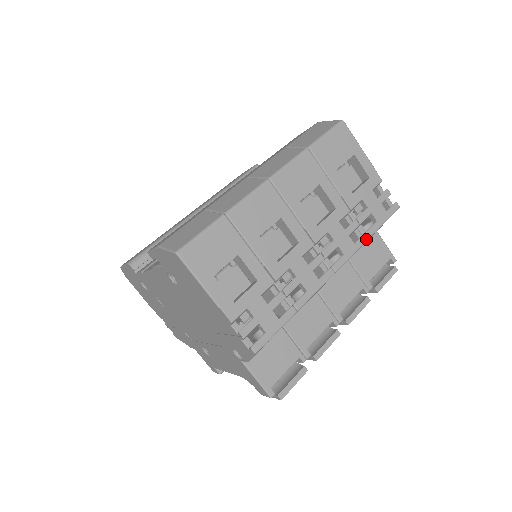
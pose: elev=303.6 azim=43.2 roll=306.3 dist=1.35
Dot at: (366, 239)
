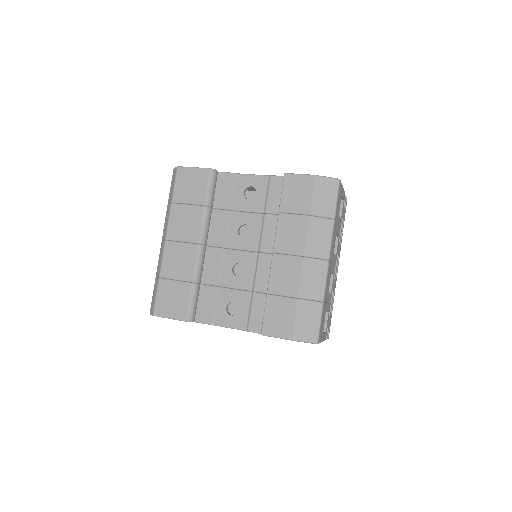
Dot at: (342, 235)
